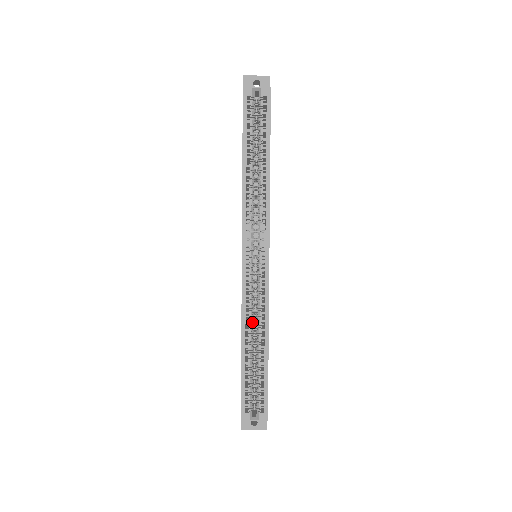
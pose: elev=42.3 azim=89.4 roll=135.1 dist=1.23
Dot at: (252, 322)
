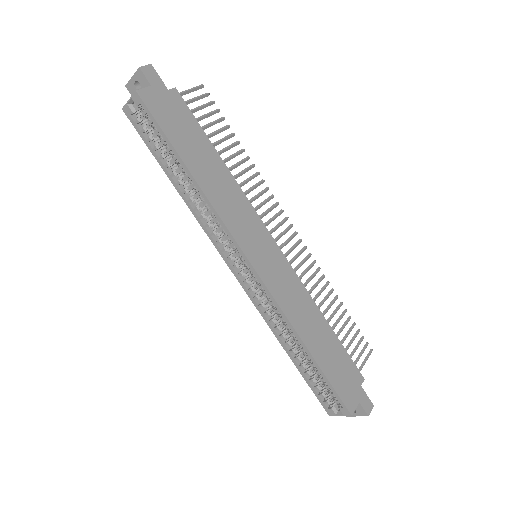
Dot at: (281, 328)
